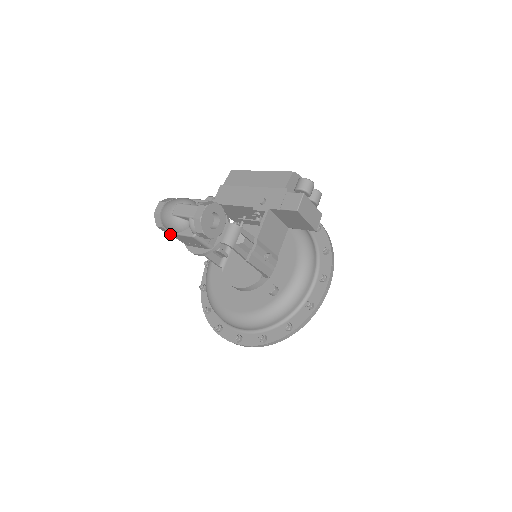
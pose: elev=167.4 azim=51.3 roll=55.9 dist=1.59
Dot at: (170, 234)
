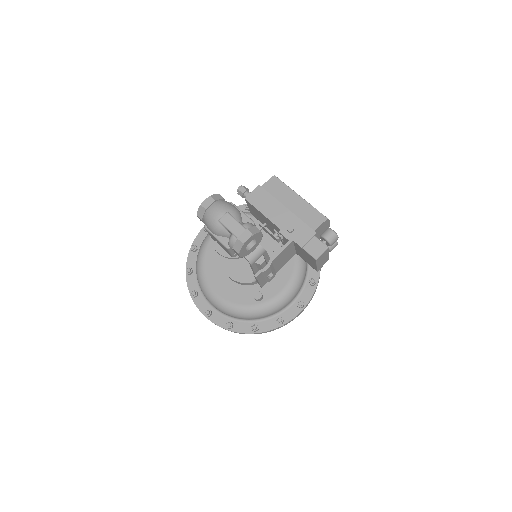
Dot at: (206, 229)
